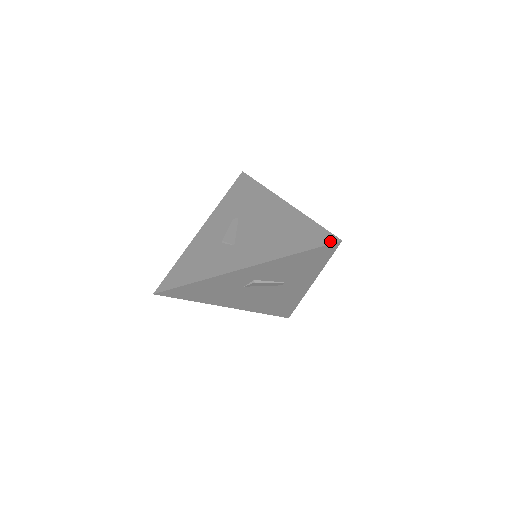
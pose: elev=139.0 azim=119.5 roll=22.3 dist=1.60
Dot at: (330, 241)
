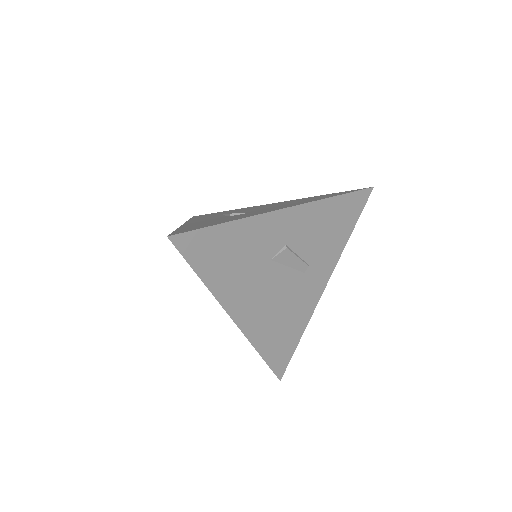
Dot at: (362, 189)
